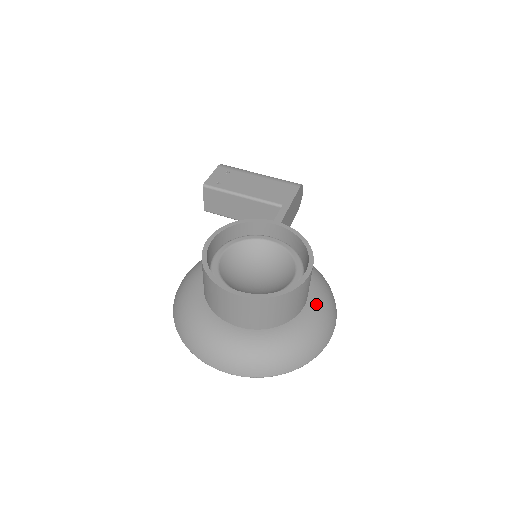
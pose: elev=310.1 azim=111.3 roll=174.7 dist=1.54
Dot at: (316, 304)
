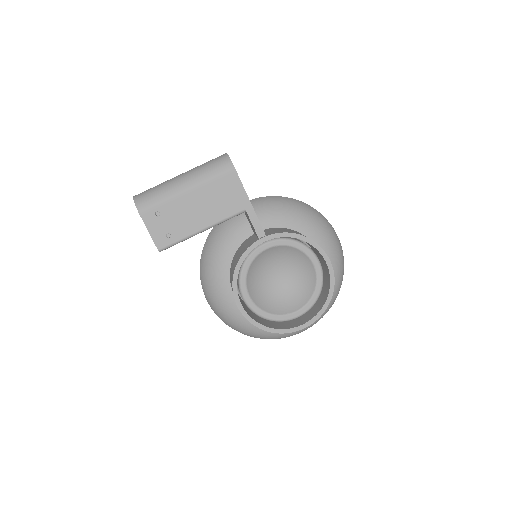
Dot at: (325, 247)
